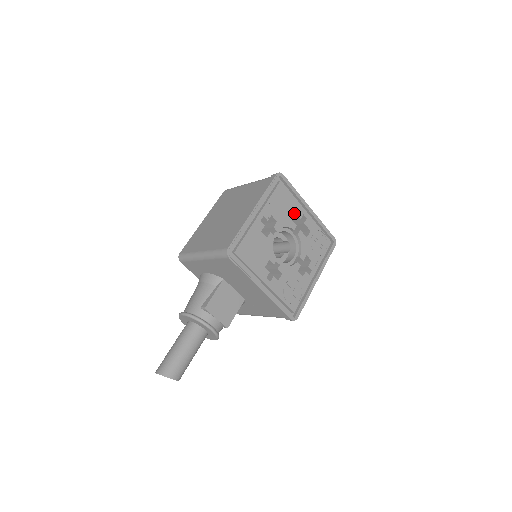
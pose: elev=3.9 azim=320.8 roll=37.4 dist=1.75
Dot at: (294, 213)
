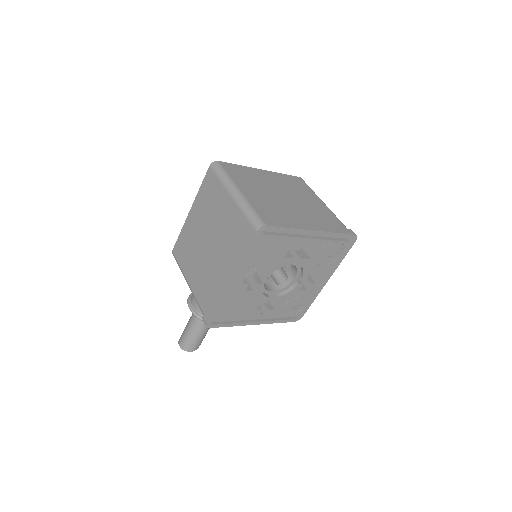
Dot at: (290, 248)
